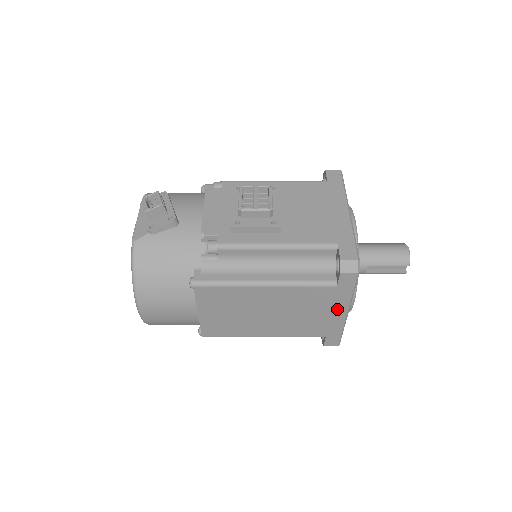
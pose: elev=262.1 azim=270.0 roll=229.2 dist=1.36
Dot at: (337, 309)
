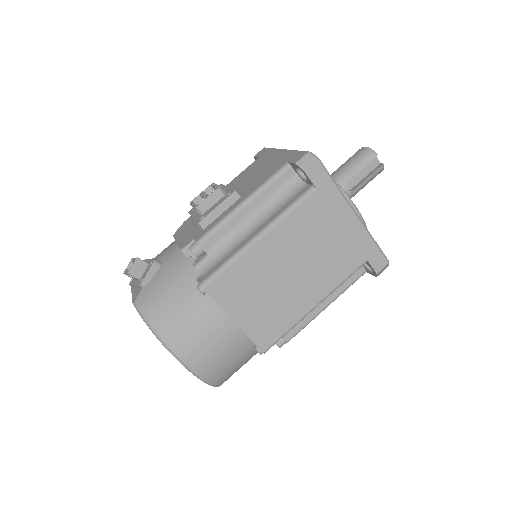
Dot at: (342, 216)
